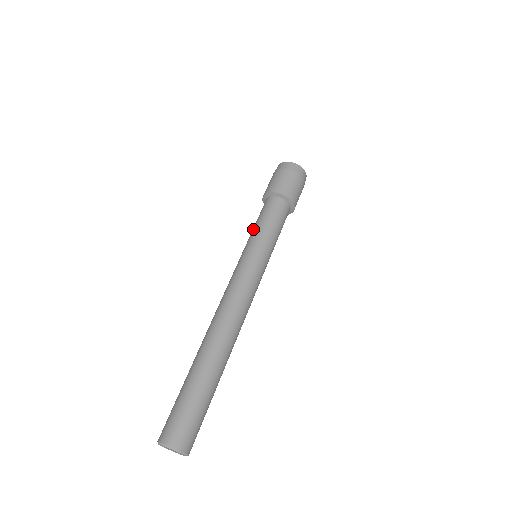
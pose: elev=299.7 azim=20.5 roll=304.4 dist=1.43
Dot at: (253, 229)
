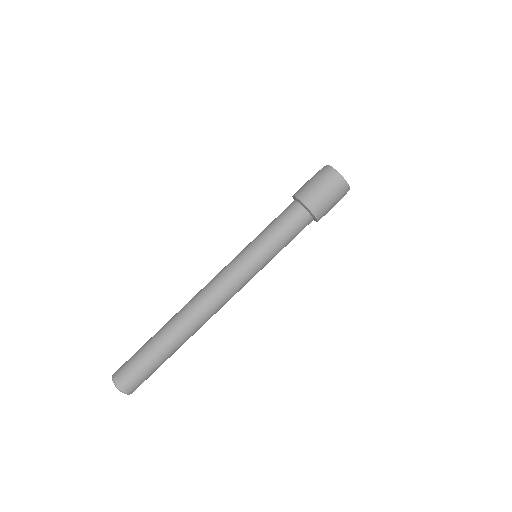
Dot at: (265, 229)
